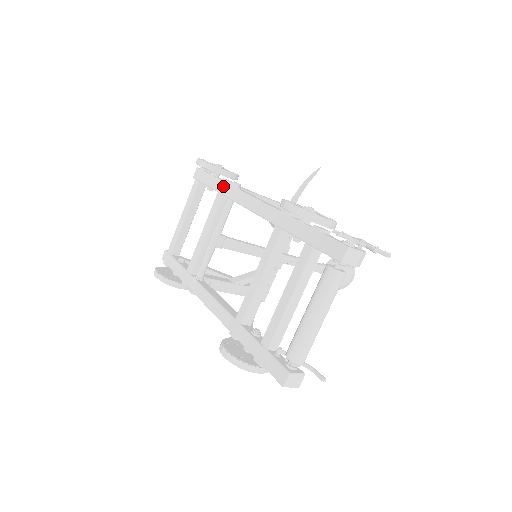
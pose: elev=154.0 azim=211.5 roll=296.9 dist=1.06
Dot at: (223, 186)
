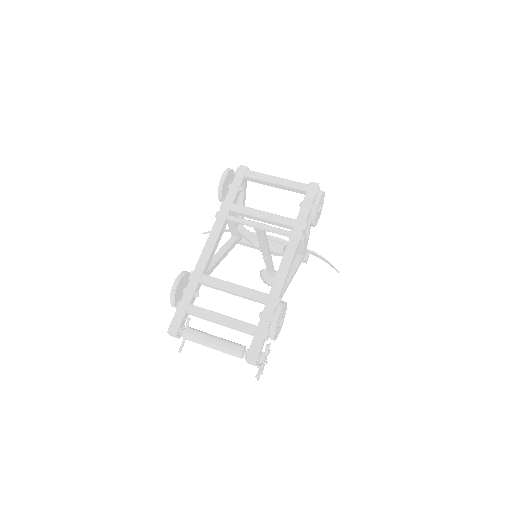
Dot at: (301, 226)
